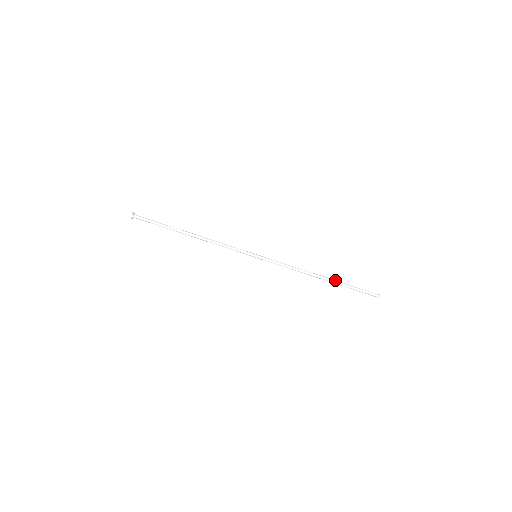
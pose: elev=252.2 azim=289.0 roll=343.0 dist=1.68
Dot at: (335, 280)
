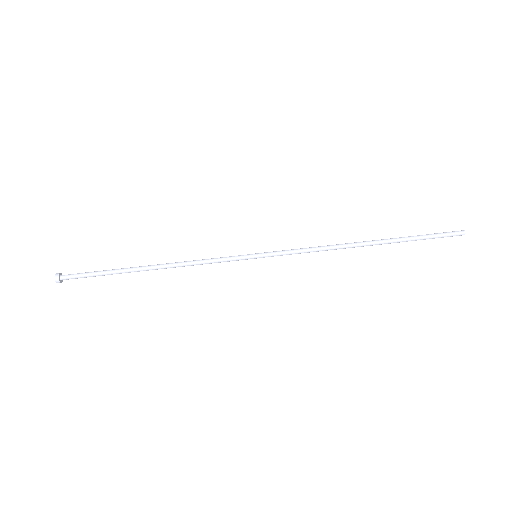
Dot at: (385, 240)
